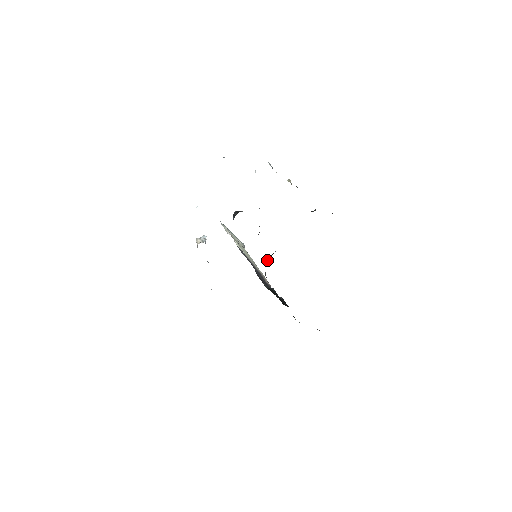
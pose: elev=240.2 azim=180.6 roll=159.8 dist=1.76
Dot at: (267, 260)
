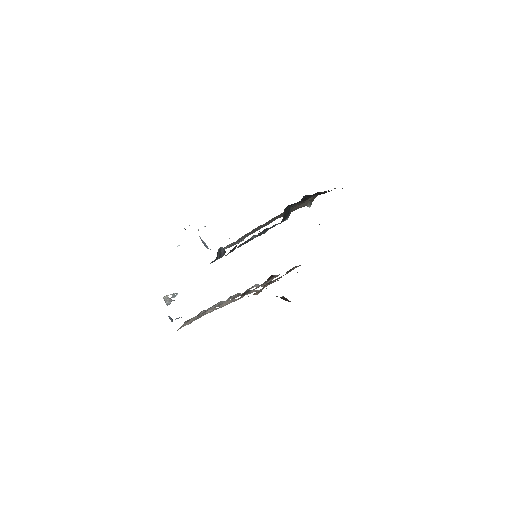
Dot at: (283, 218)
